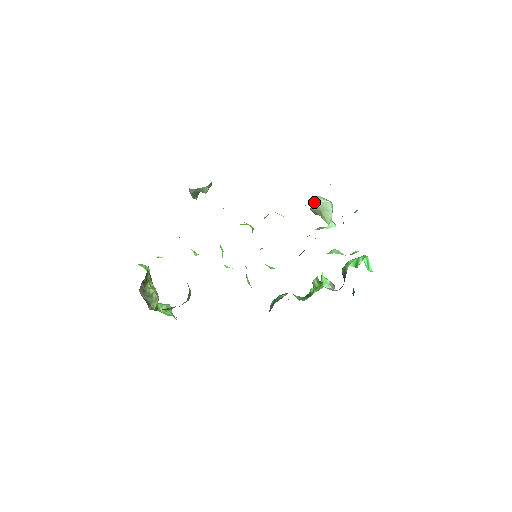
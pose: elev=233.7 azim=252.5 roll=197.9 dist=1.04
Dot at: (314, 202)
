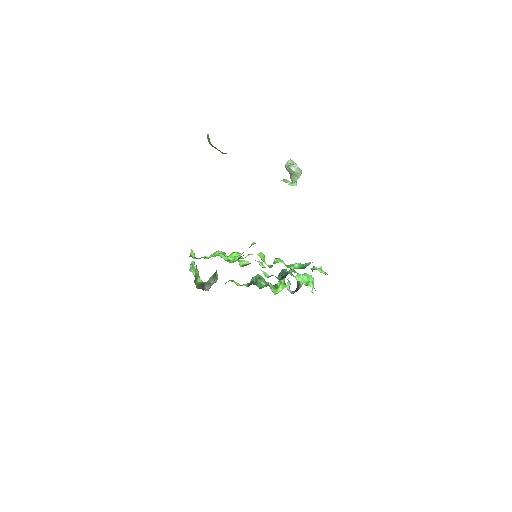
Dot at: (291, 169)
